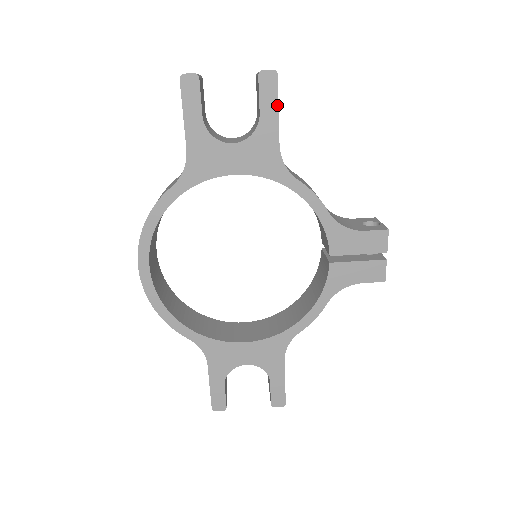
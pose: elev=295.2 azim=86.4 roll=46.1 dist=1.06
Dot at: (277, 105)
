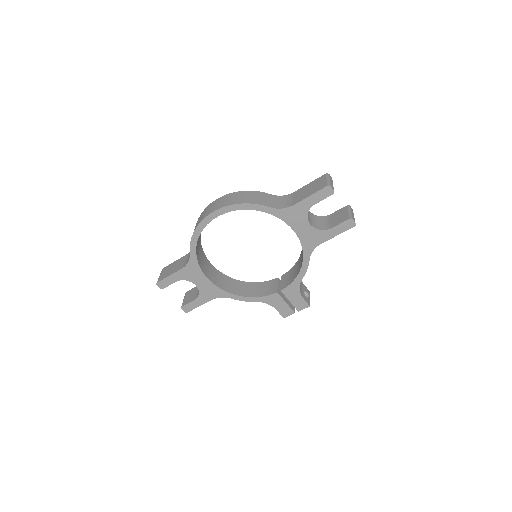
Dot at: (340, 233)
